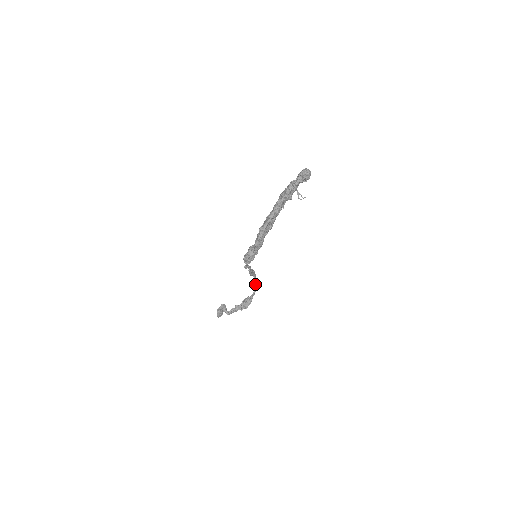
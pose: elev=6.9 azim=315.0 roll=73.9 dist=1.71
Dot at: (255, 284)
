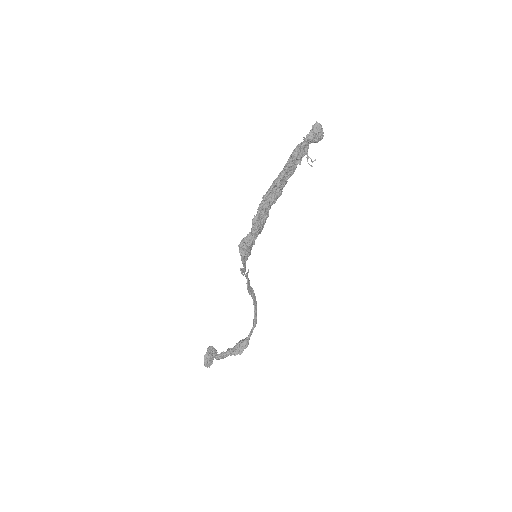
Dot at: (254, 314)
